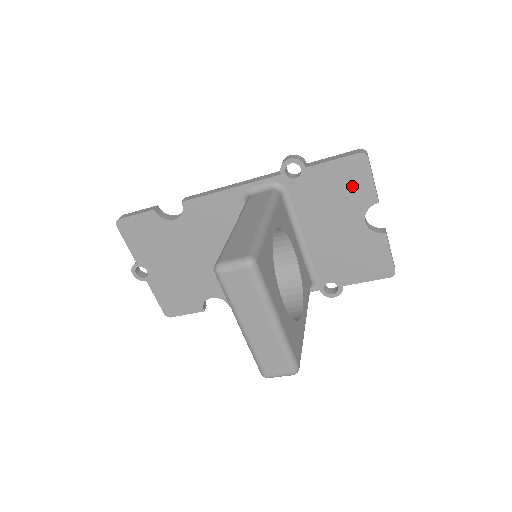
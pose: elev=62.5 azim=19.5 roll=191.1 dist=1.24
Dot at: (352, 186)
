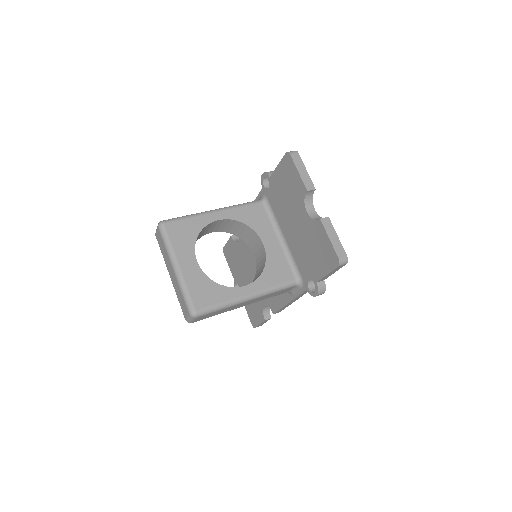
Dot at: (291, 182)
